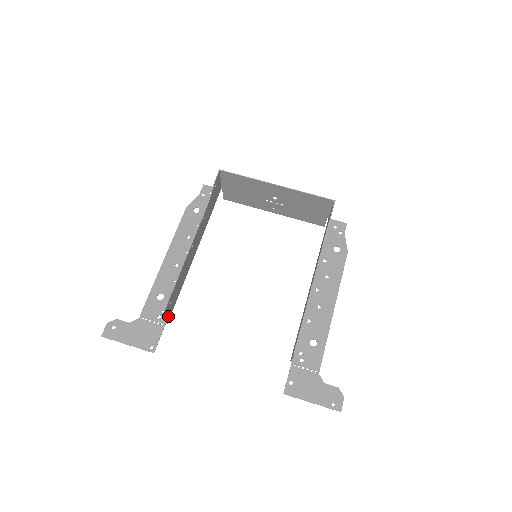
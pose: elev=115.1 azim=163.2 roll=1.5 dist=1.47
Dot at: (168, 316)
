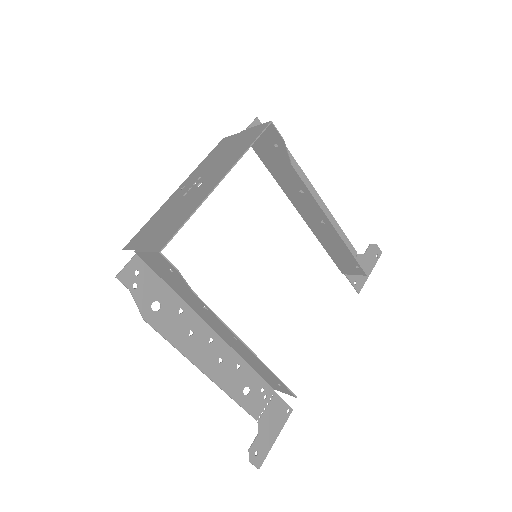
Dot at: (276, 387)
